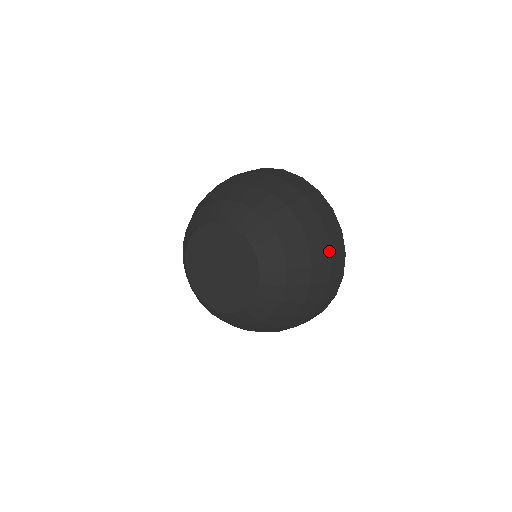
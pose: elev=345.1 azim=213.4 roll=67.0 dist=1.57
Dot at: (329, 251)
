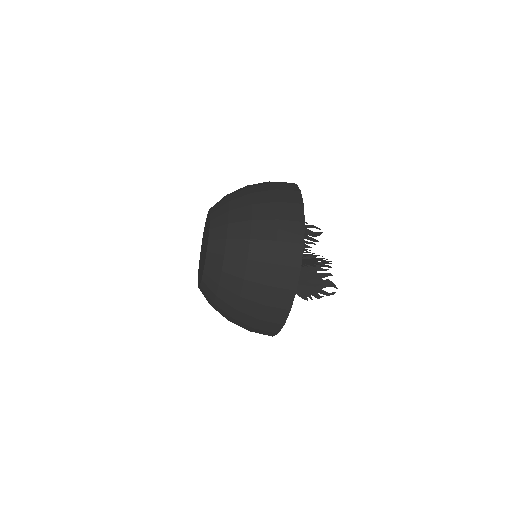
Dot at: (273, 187)
